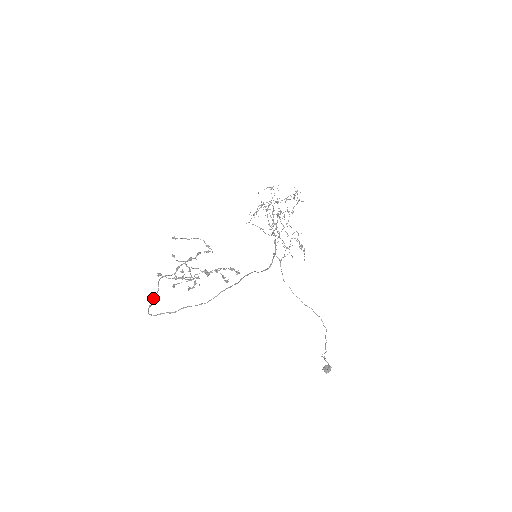
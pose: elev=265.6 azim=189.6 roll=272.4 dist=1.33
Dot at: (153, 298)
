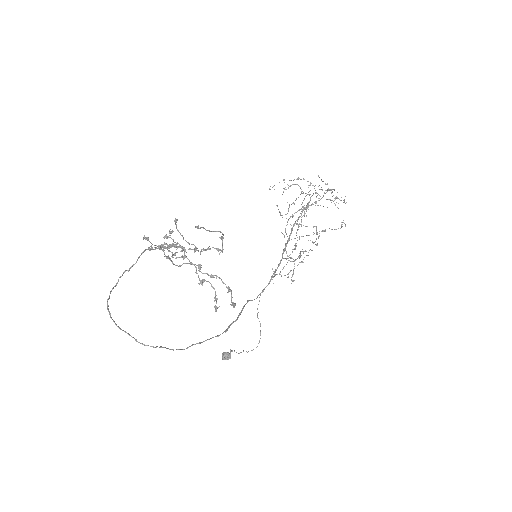
Dot at: (122, 275)
